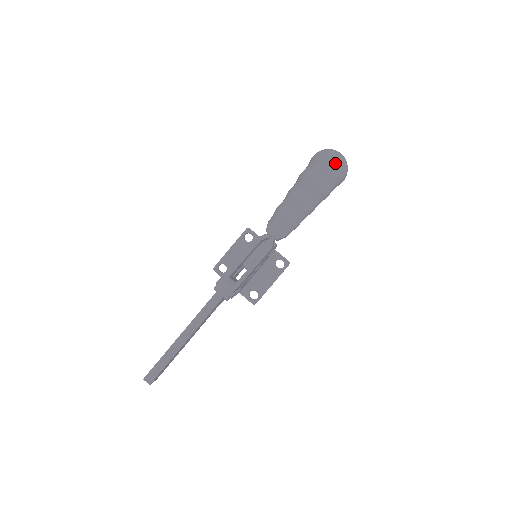
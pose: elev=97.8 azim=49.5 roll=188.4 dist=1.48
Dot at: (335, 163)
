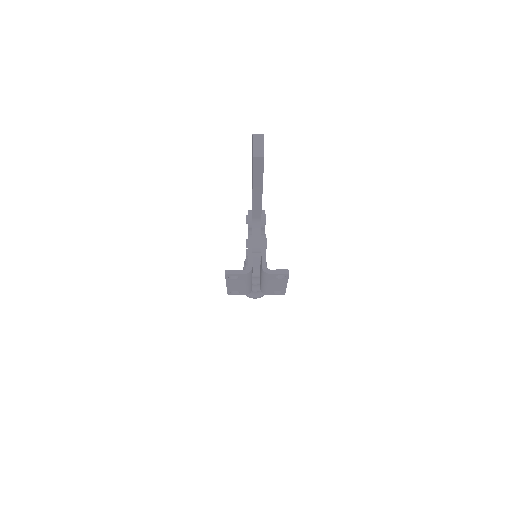
Dot at: occluded
